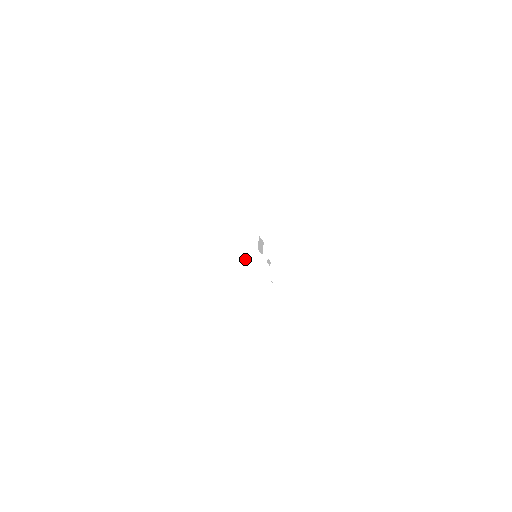
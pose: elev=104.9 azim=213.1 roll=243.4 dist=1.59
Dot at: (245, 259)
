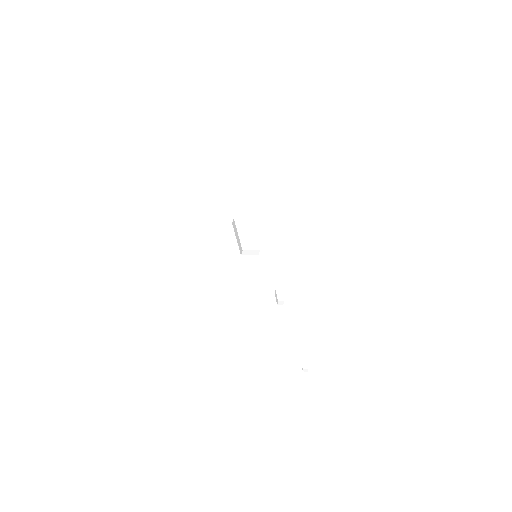
Dot at: (245, 251)
